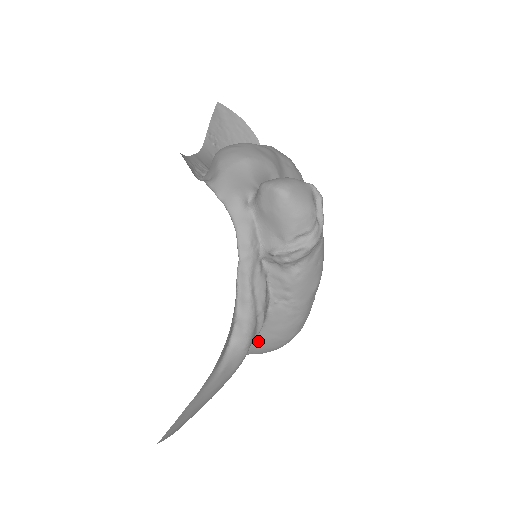
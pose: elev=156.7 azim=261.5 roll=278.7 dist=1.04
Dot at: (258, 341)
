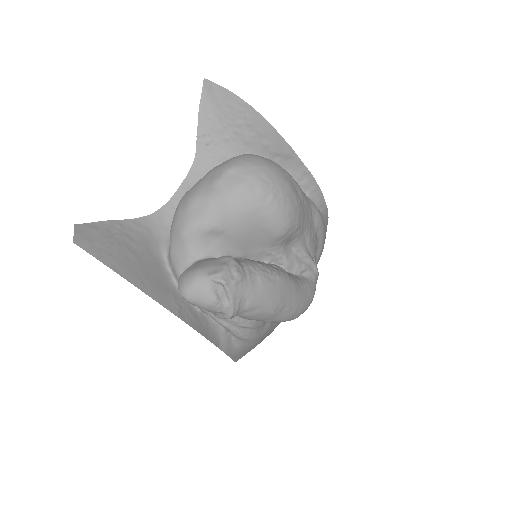
Dot at: occluded
